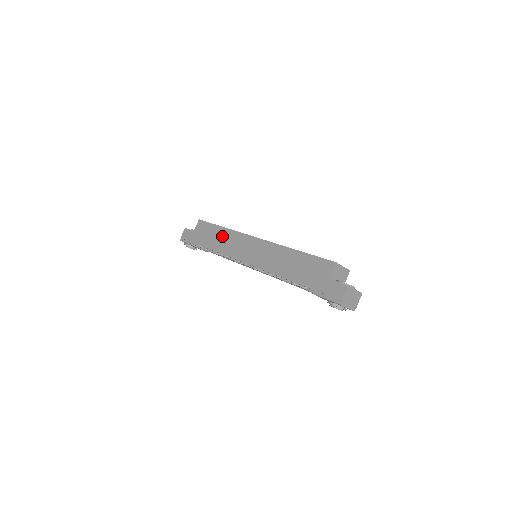
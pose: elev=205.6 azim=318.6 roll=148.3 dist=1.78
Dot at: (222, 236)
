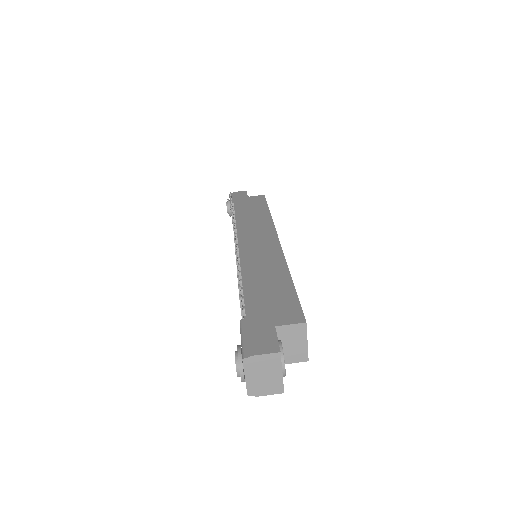
Dot at: (258, 215)
